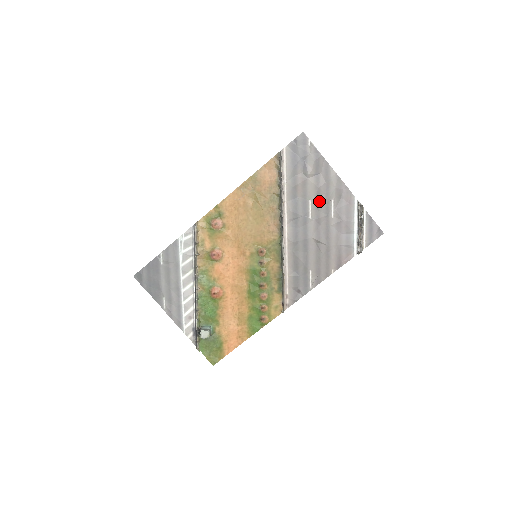
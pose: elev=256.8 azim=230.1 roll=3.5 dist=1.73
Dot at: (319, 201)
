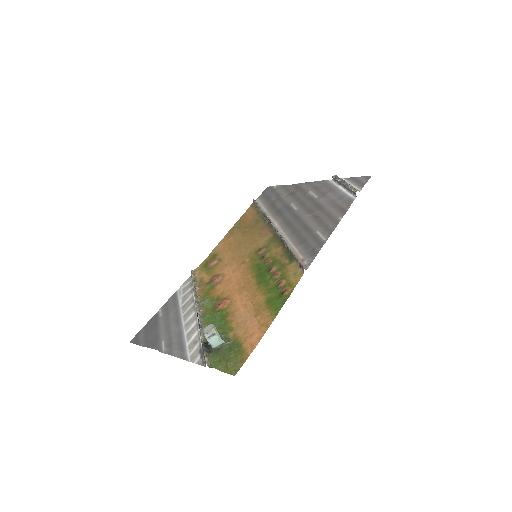
Dot at: (299, 199)
